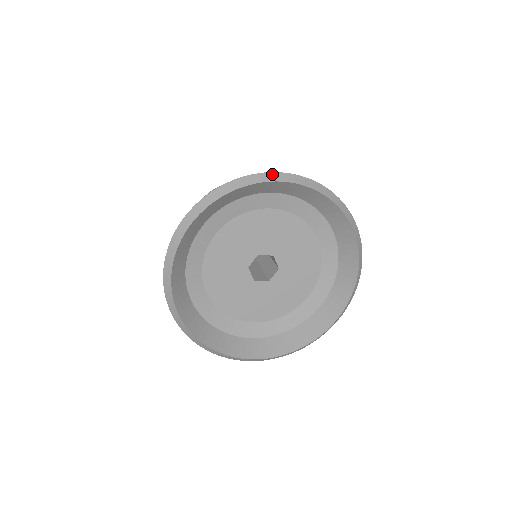
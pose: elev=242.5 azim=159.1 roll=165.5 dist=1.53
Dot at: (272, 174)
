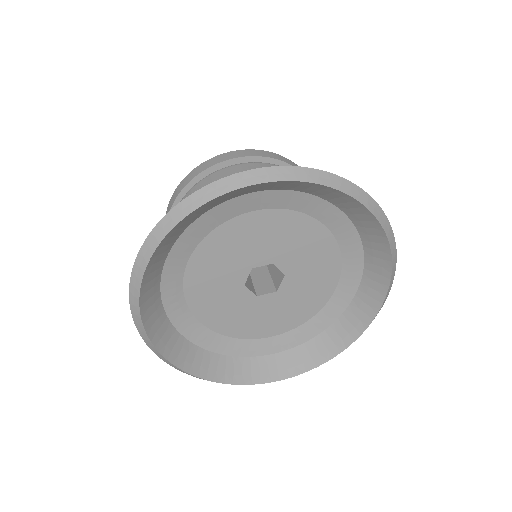
Dot at: (233, 178)
